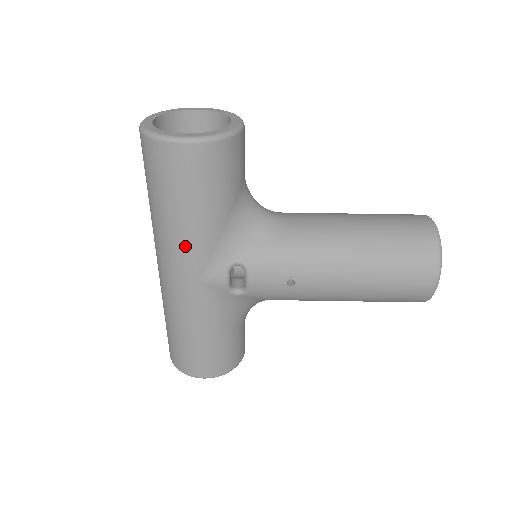
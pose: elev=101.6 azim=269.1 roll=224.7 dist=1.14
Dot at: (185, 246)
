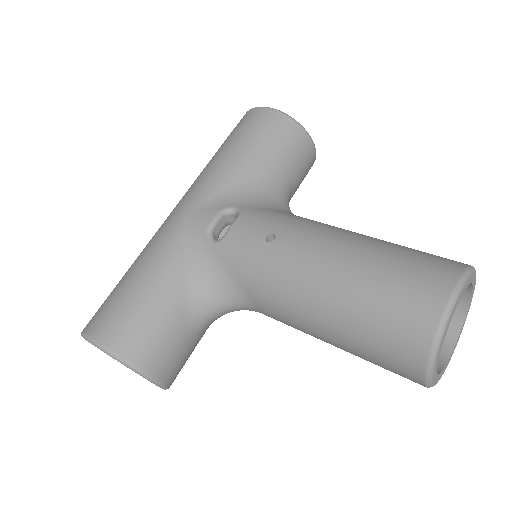
Dot at: (207, 178)
